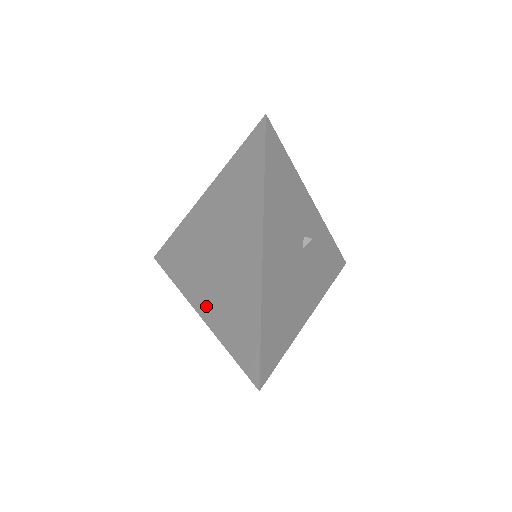
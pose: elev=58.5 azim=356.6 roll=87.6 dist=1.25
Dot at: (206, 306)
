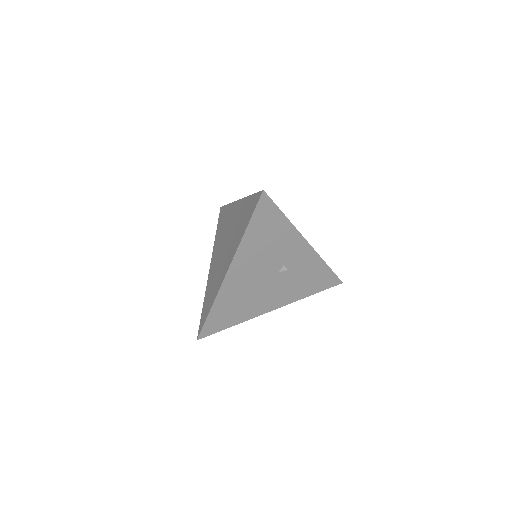
Dot at: (211, 270)
